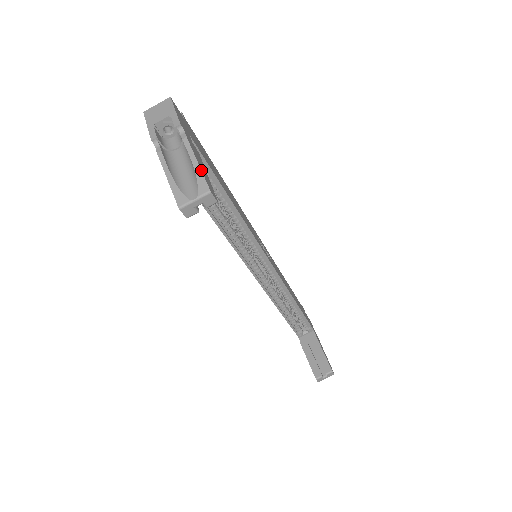
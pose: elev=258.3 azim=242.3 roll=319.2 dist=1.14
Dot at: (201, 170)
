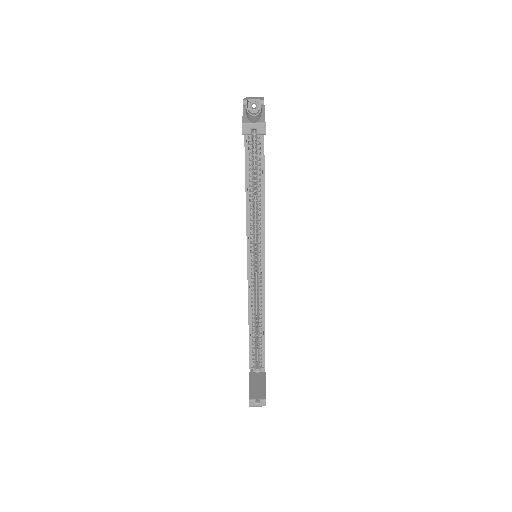
Dot at: occluded
